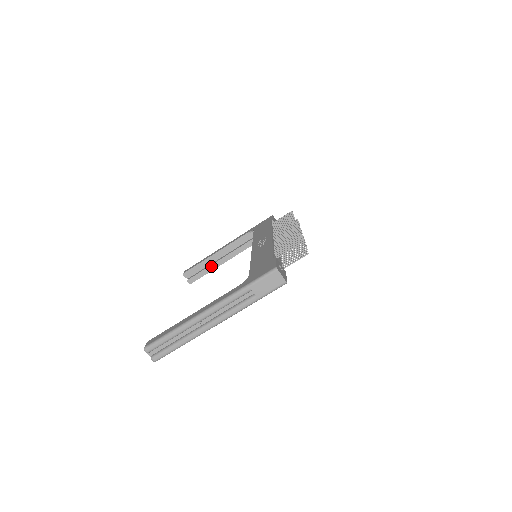
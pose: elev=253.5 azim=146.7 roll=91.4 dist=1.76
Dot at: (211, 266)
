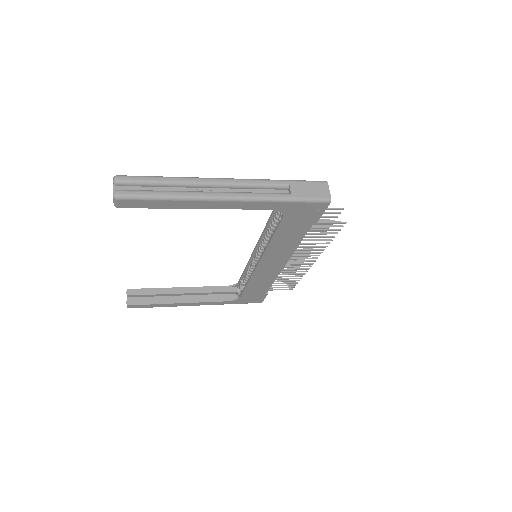
Dot at: (166, 298)
